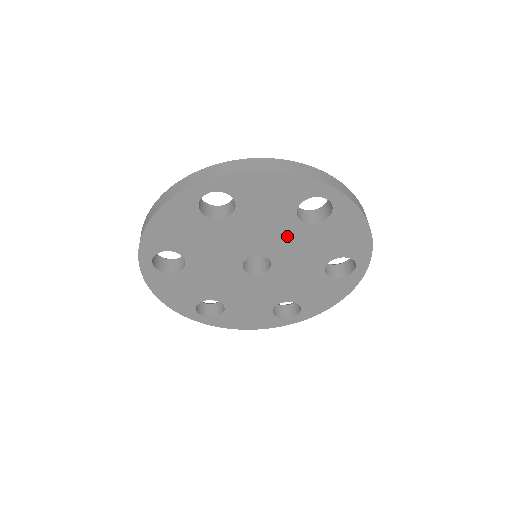
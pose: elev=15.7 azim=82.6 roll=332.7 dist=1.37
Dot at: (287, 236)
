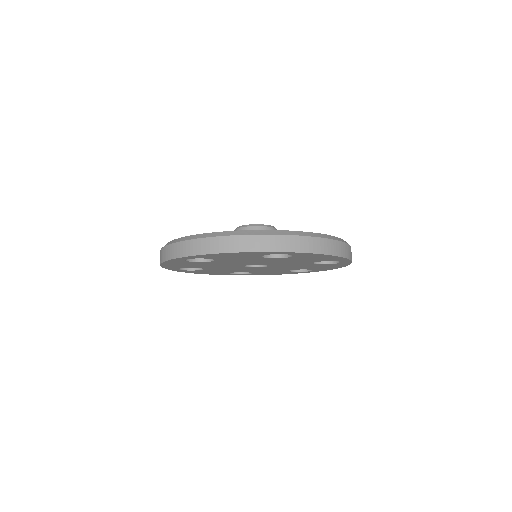
Dot at: (267, 261)
